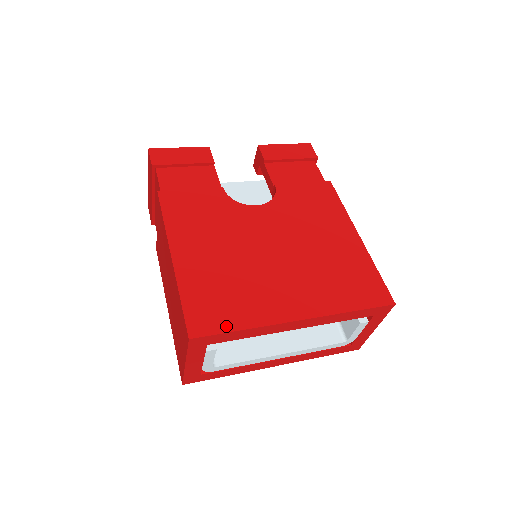
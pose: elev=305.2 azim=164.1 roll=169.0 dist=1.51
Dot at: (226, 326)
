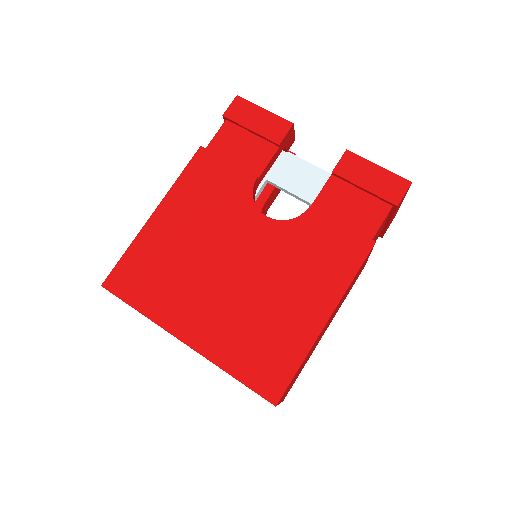
Dot at: (131, 298)
